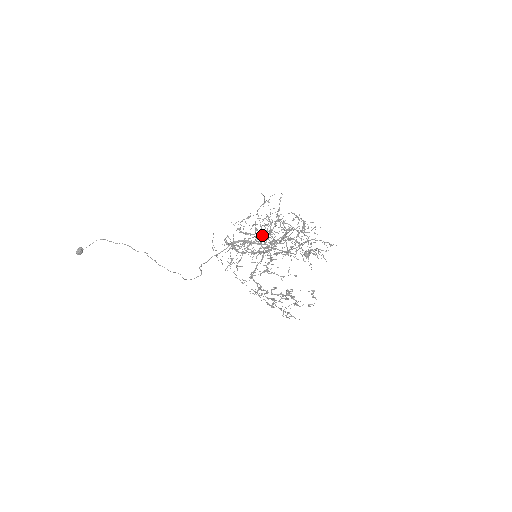
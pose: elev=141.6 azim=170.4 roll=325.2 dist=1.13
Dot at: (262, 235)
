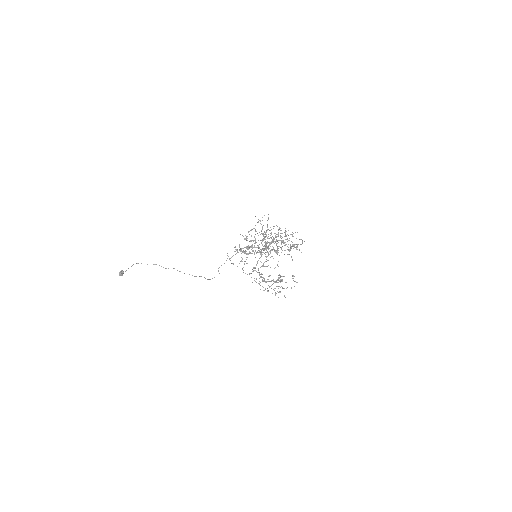
Dot at: (261, 240)
